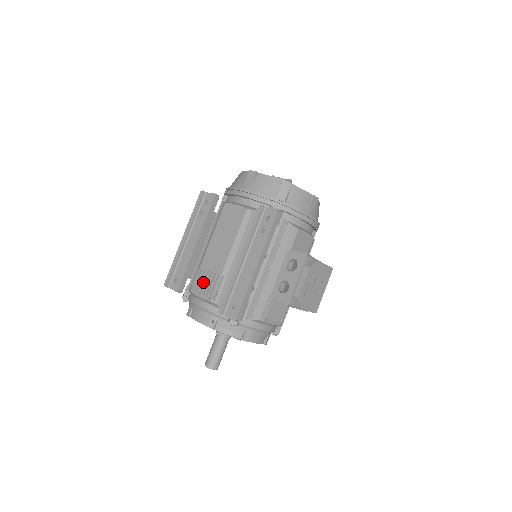
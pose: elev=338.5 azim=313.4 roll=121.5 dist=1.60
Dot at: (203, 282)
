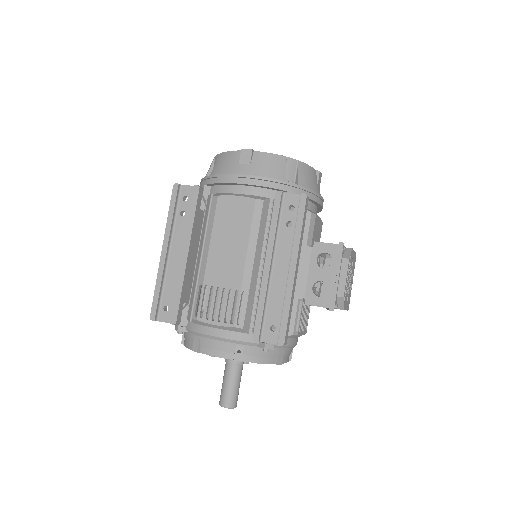
Dot at: (214, 304)
